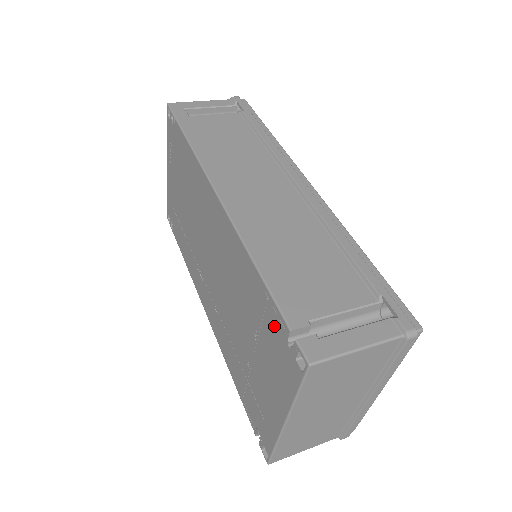
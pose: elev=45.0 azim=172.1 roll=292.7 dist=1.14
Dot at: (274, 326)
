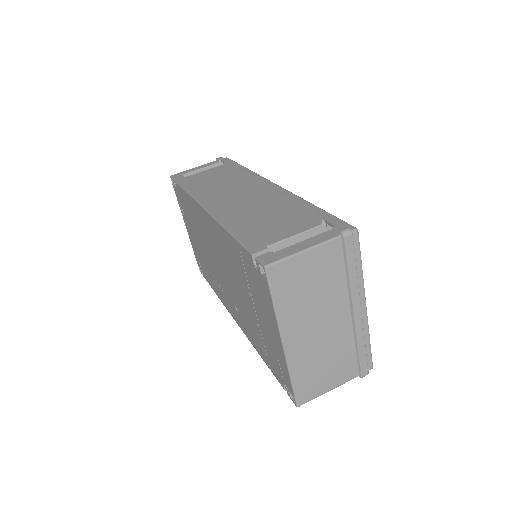
Dot at: (248, 265)
